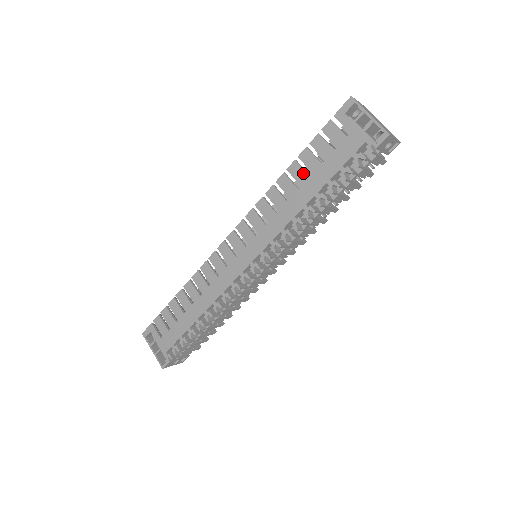
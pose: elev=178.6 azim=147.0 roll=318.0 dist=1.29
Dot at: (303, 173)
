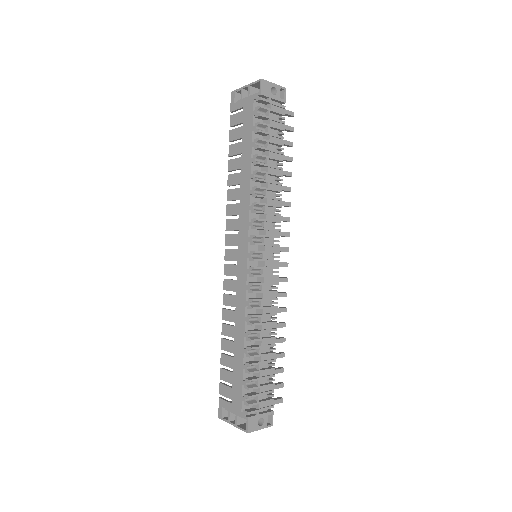
Dot at: (237, 160)
